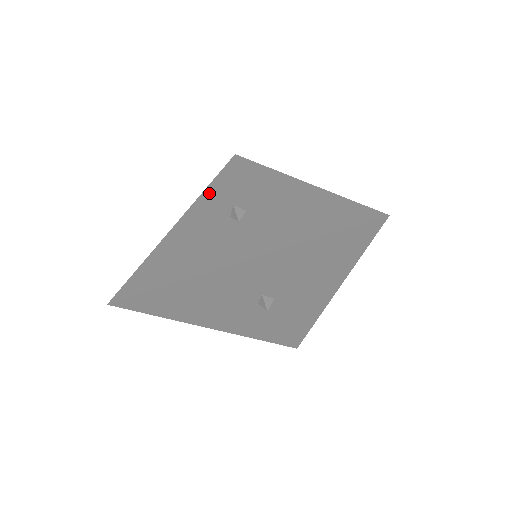
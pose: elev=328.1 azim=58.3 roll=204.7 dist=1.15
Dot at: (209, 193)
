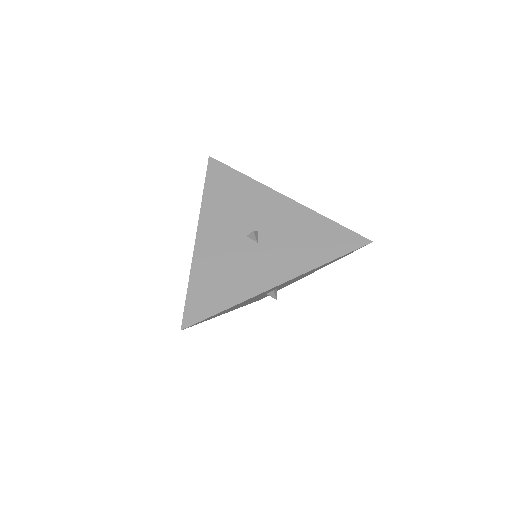
Dot at: (209, 206)
